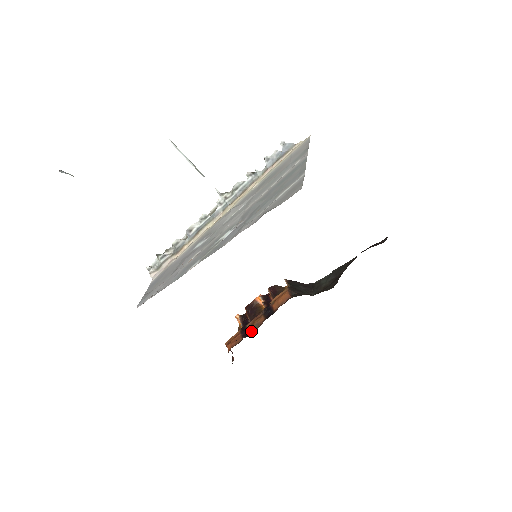
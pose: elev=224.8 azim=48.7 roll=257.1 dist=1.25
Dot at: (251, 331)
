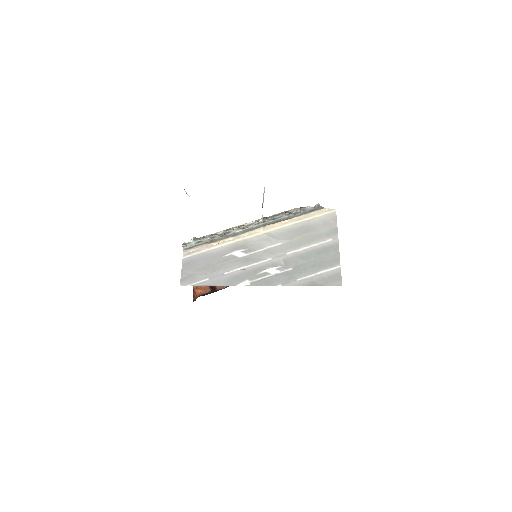
Dot at: (219, 287)
